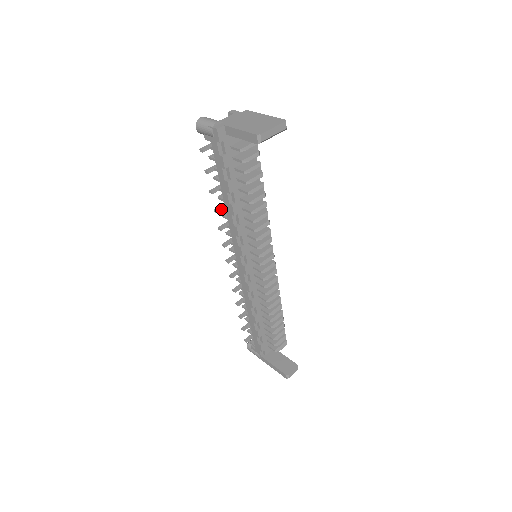
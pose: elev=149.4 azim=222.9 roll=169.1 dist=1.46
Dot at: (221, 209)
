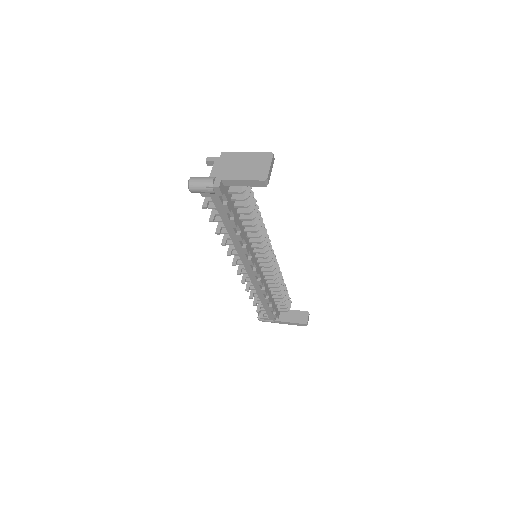
Dot at: (226, 240)
